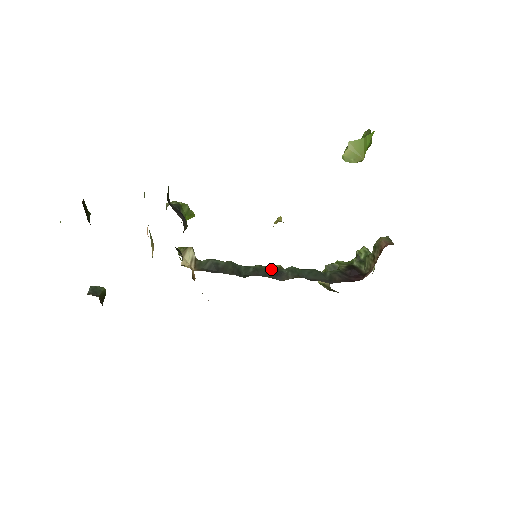
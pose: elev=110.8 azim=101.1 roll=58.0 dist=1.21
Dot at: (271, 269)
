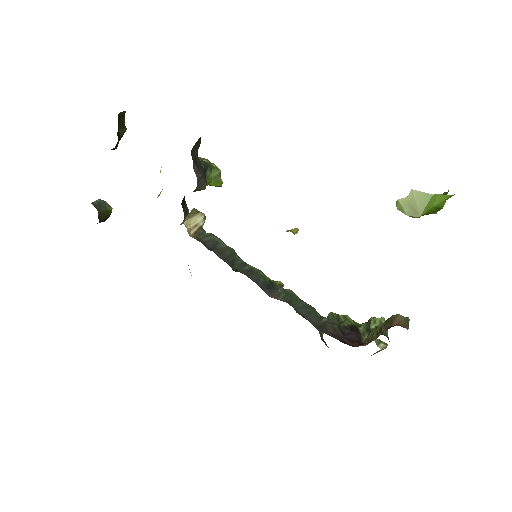
Dot at: (268, 280)
